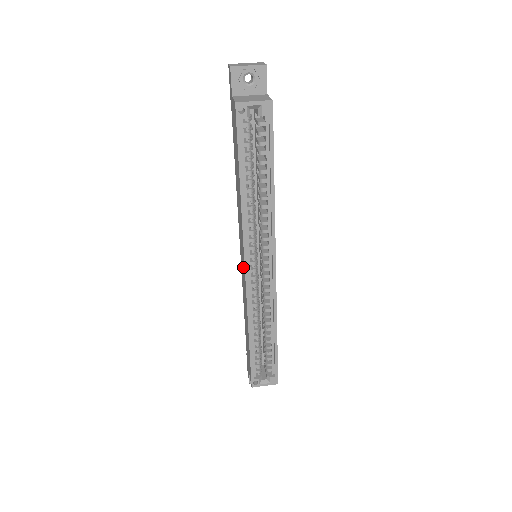
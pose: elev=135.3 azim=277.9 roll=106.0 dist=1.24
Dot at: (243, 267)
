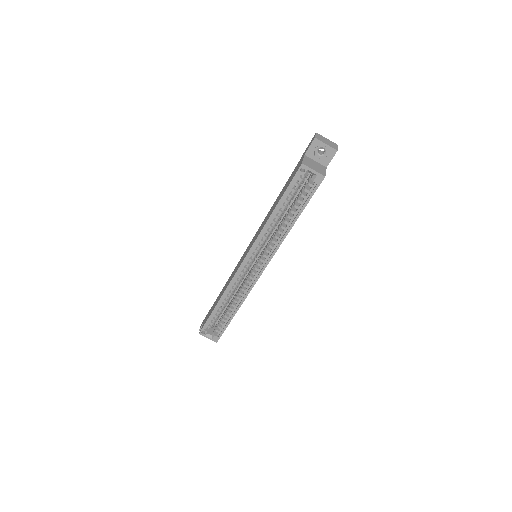
Dot at: (243, 258)
